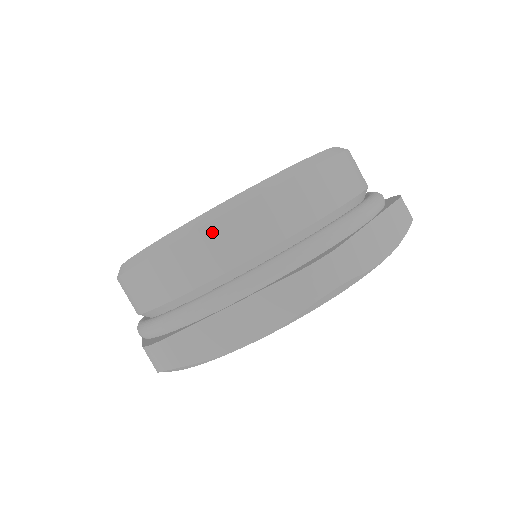
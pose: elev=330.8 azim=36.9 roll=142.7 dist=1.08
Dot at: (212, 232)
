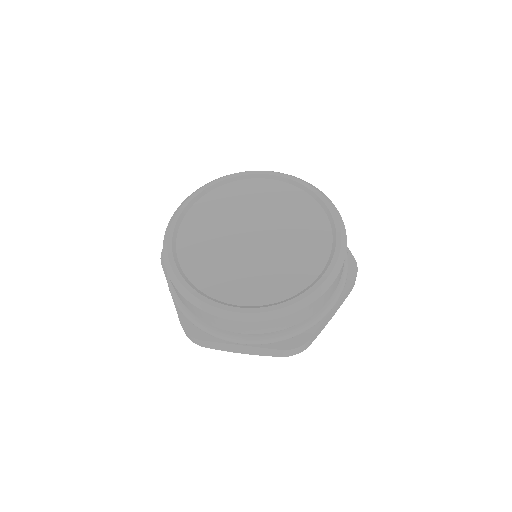
Dot at: (337, 279)
